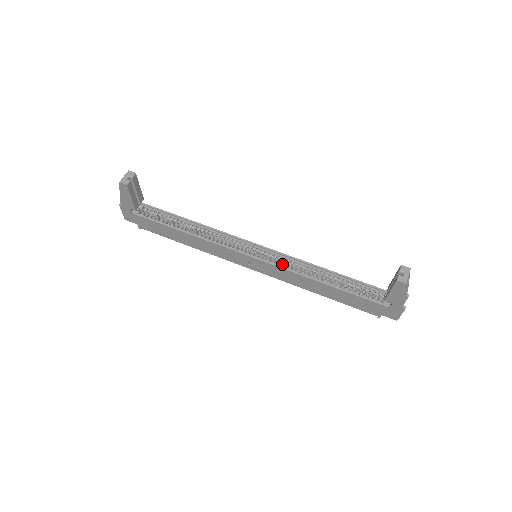
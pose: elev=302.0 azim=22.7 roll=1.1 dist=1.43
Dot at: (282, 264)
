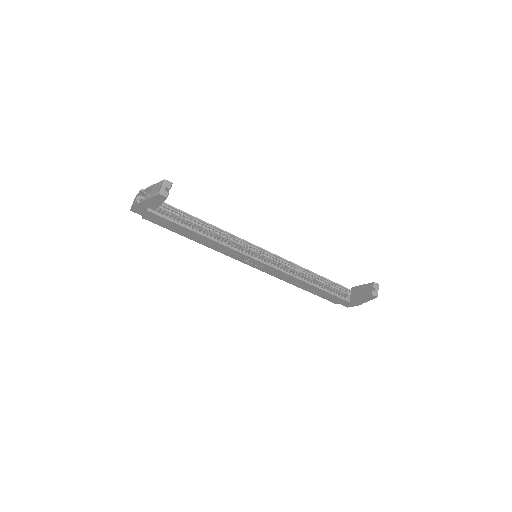
Dot at: (280, 267)
